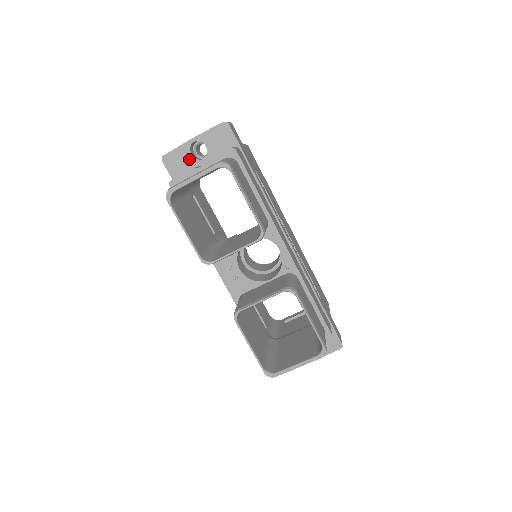
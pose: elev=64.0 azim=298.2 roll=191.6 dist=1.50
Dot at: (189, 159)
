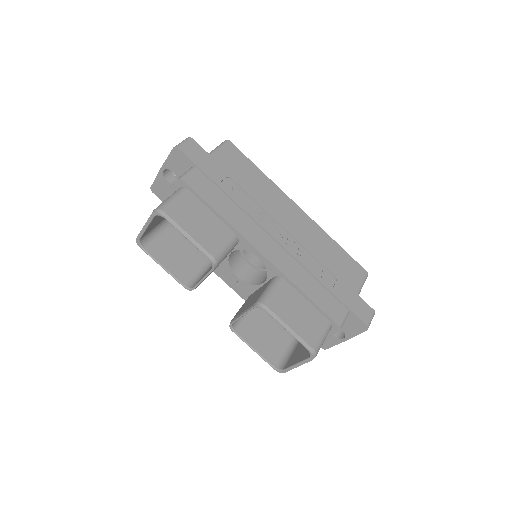
Dot at: (168, 186)
